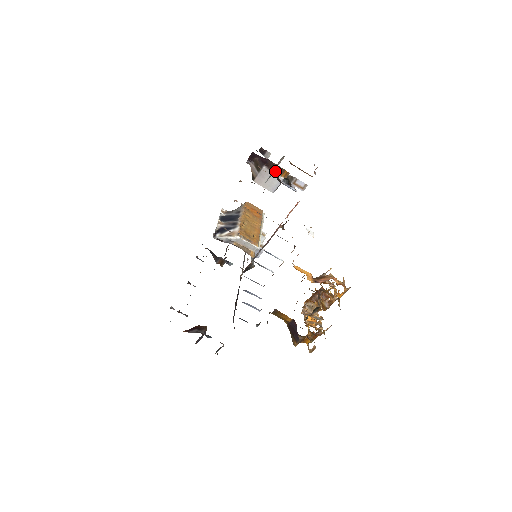
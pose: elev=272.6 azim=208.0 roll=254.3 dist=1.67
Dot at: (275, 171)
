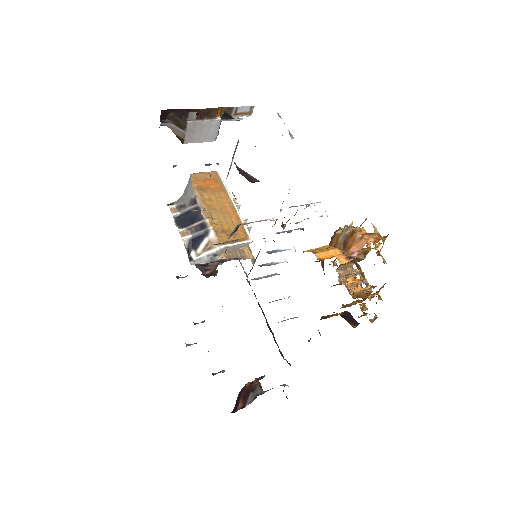
Dot at: (205, 117)
